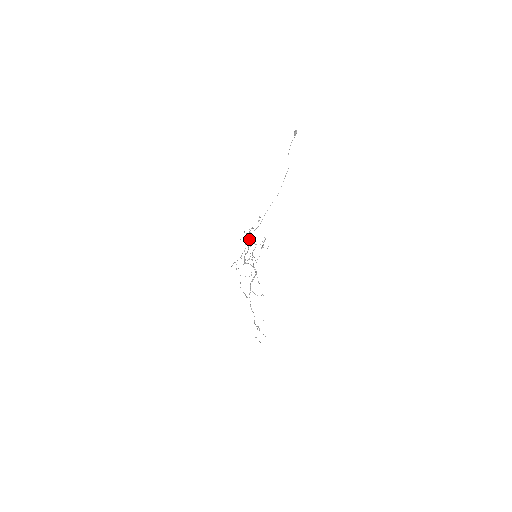
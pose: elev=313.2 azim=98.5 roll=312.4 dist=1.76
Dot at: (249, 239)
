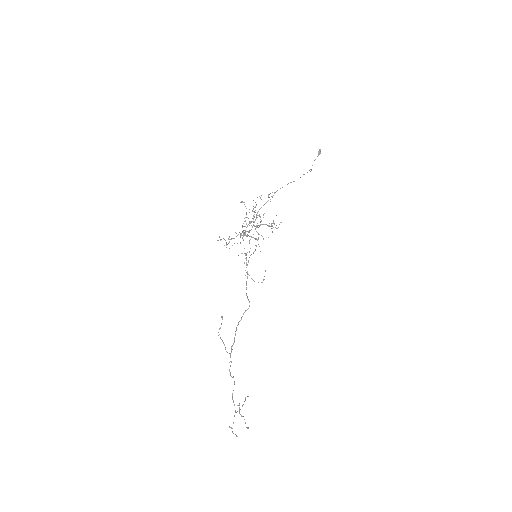
Dot at: occluded
